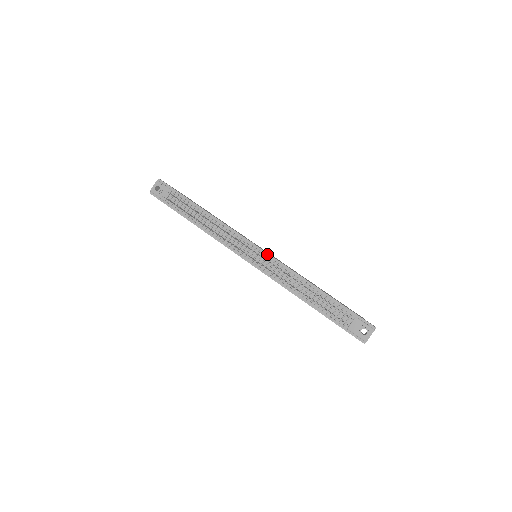
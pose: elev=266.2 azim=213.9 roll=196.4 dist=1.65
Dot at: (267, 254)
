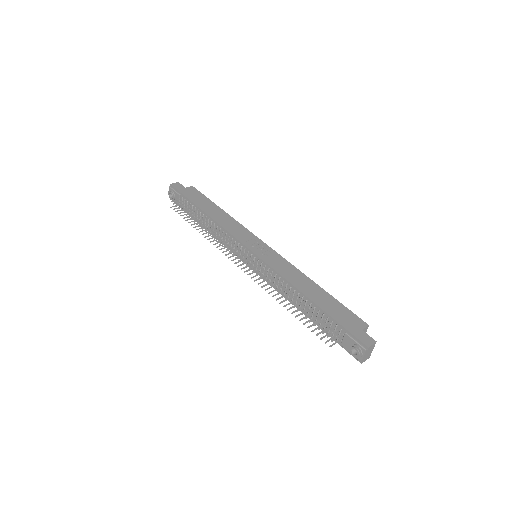
Dot at: (258, 258)
